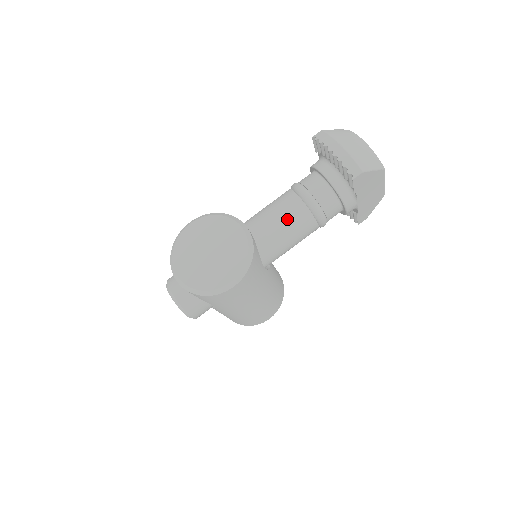
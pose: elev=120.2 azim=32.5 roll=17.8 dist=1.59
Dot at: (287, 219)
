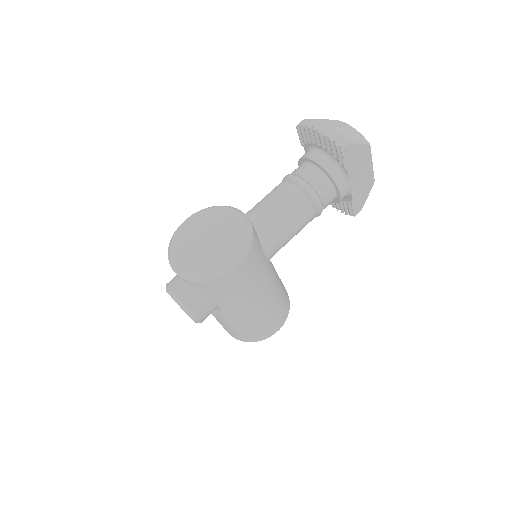
Dot at: (283, 204)
